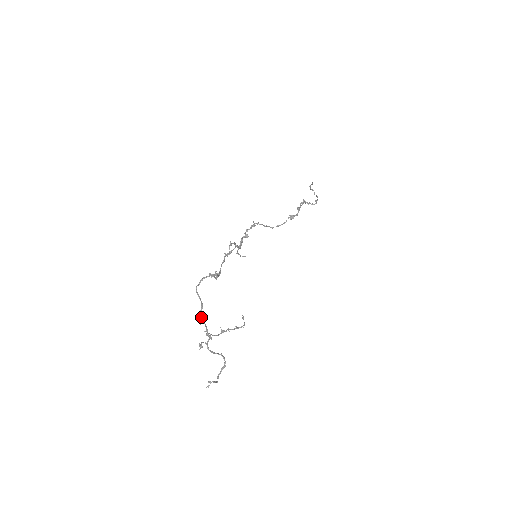
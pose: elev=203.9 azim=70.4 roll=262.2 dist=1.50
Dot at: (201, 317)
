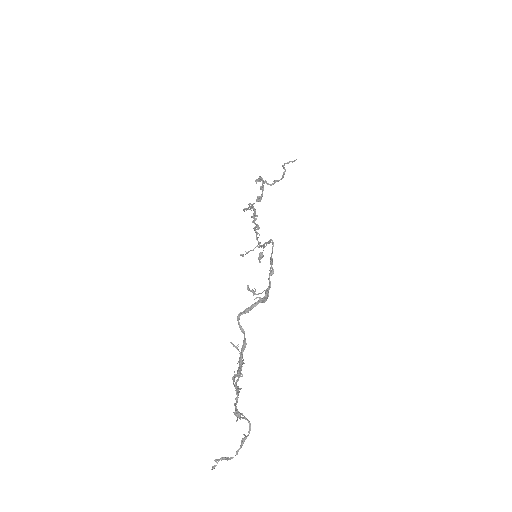
Dot at: (241, 365)
